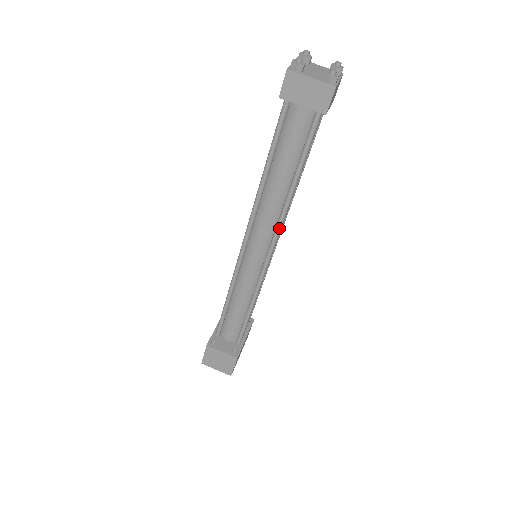
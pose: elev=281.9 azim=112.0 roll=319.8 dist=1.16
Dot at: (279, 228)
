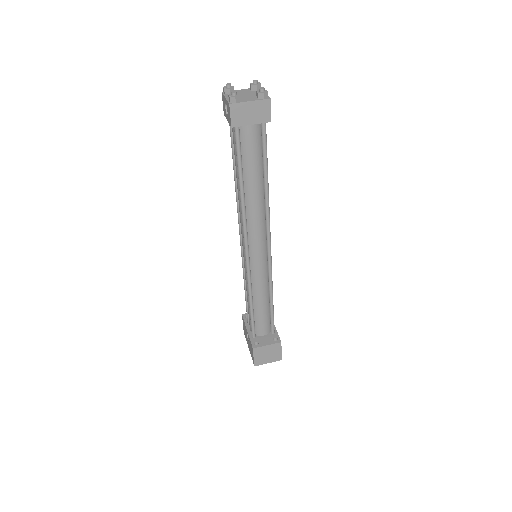
Dot at: (269, 223)
